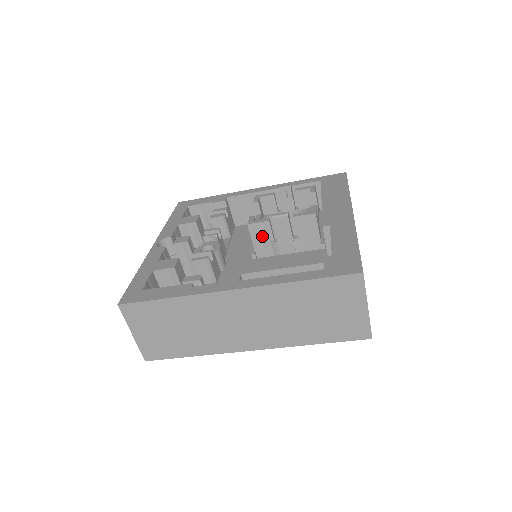
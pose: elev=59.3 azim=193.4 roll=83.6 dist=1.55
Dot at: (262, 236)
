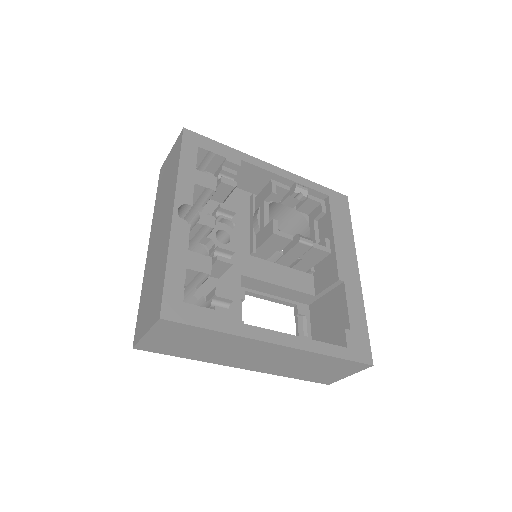
Dot at: (275, 245)
